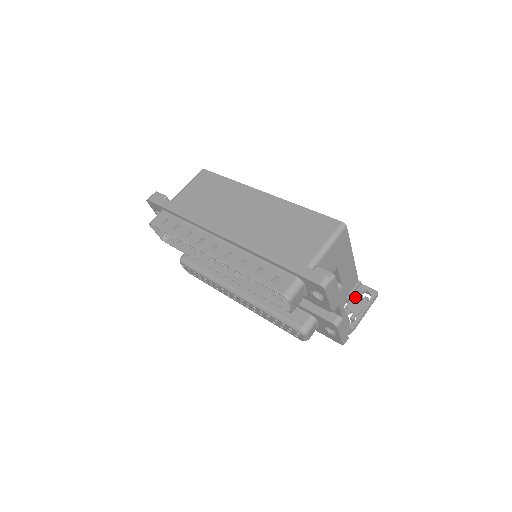
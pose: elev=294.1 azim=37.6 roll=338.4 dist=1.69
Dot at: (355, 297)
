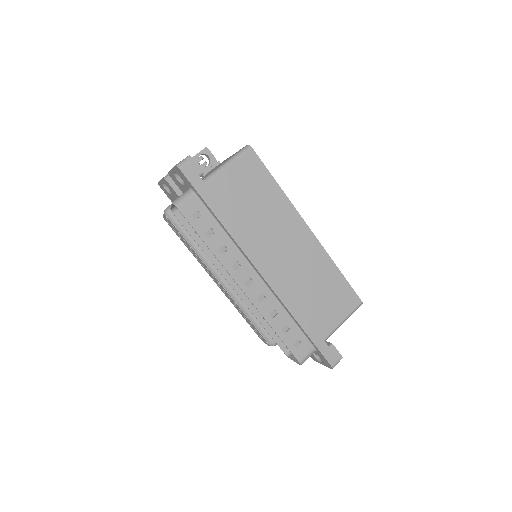
Dot at: occluded
